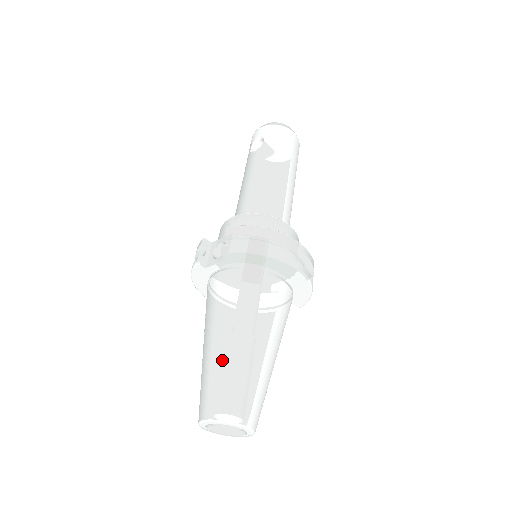
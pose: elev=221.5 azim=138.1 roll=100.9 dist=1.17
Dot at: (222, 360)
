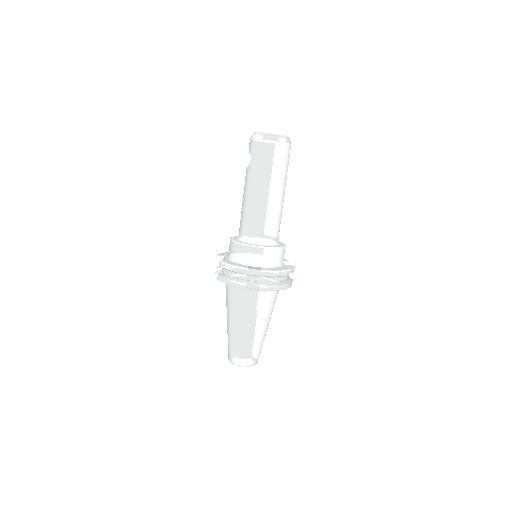
Dot at: (230, 335)
